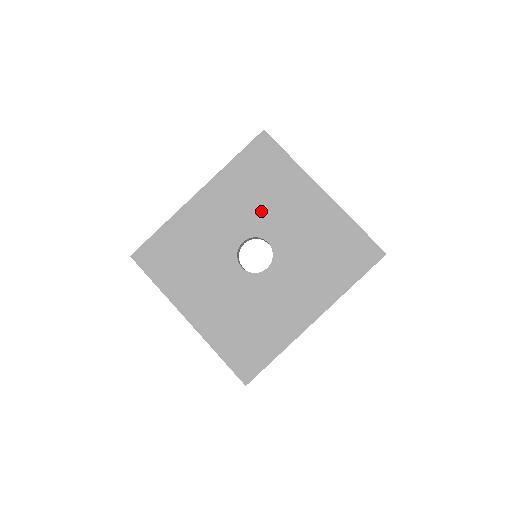
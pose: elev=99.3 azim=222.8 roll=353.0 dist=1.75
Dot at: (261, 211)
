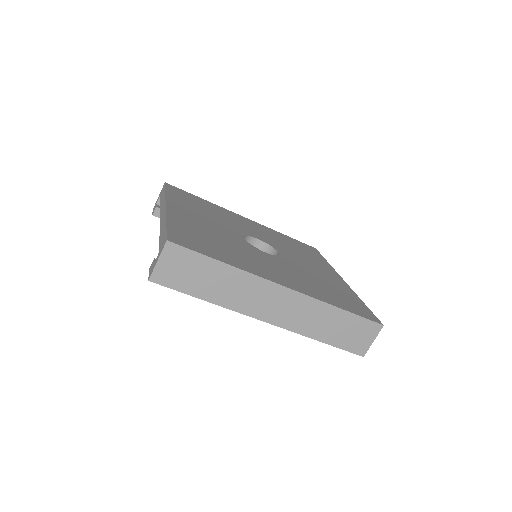
Dot at: (286, 248)
